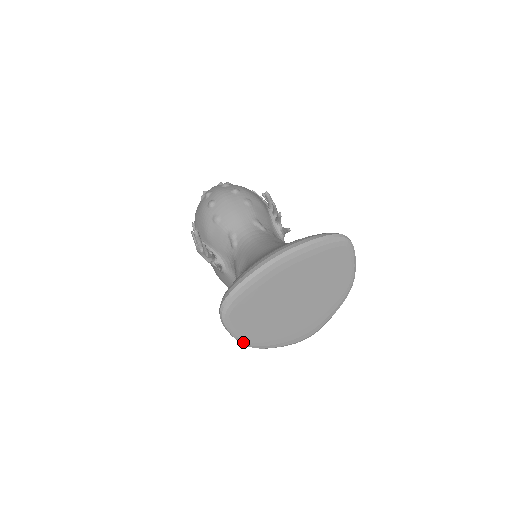
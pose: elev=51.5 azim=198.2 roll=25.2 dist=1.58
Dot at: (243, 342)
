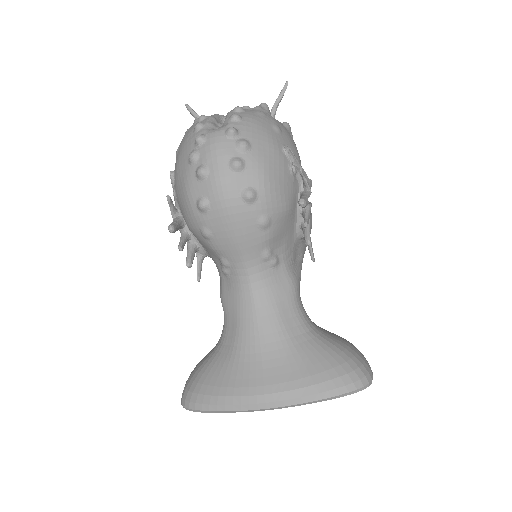
Dot at: occluded
